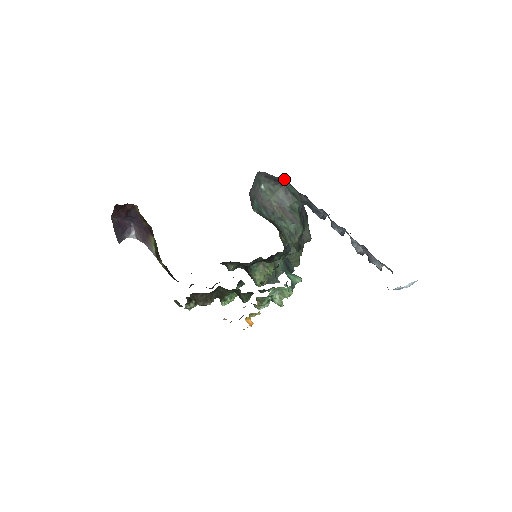
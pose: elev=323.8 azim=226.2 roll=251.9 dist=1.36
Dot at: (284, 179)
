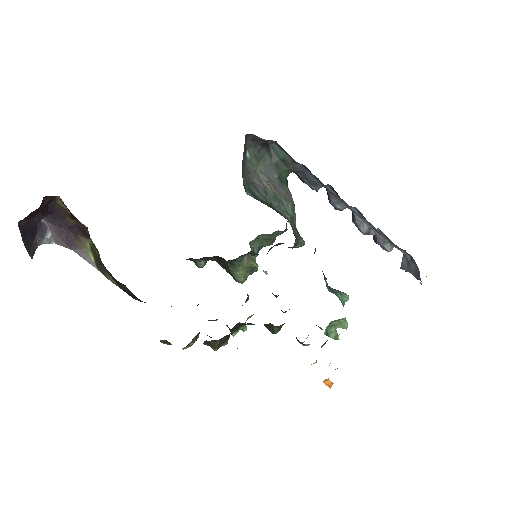
Dot at: (274, 141)
